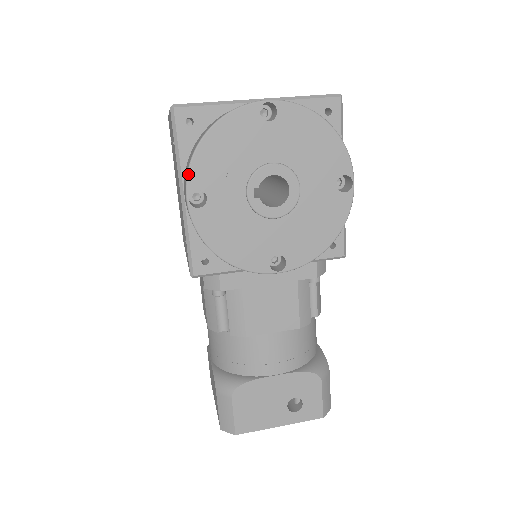
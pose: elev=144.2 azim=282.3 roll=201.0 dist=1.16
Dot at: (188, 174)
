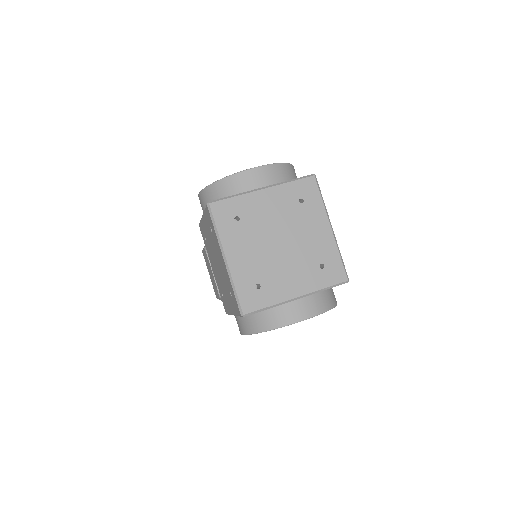
Dot at: occluded
